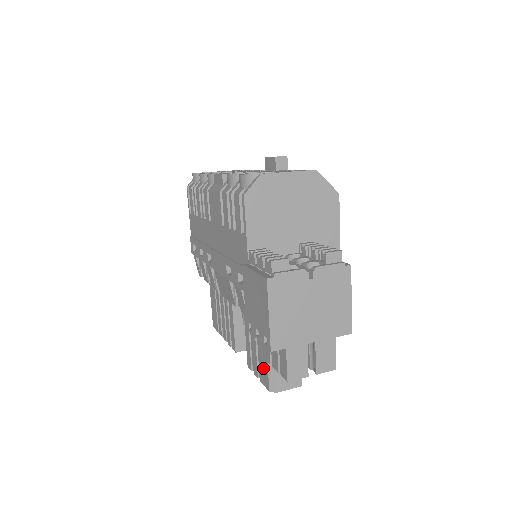
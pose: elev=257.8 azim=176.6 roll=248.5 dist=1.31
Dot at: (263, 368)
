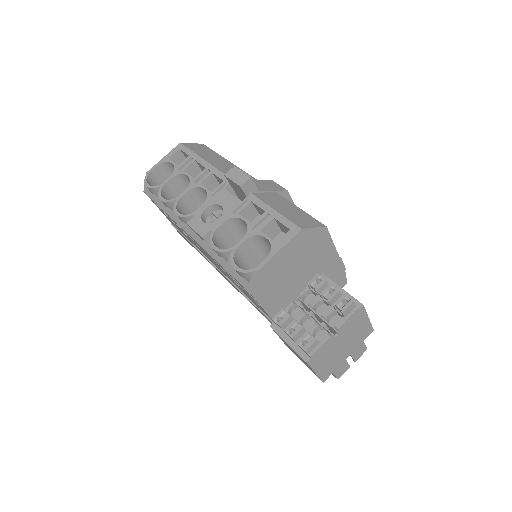
Dot at: occluded
